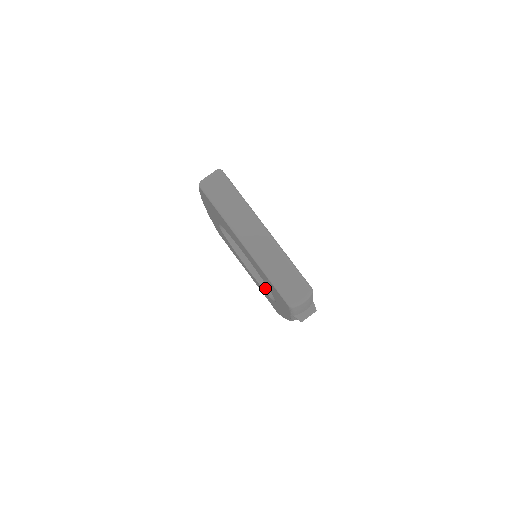
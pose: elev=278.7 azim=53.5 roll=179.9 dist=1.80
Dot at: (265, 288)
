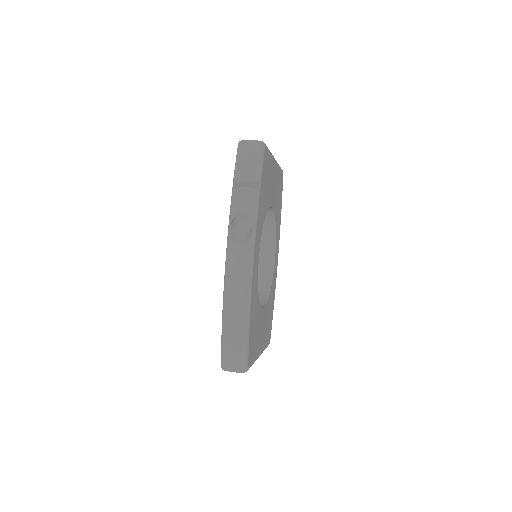
Dot at: occluded
